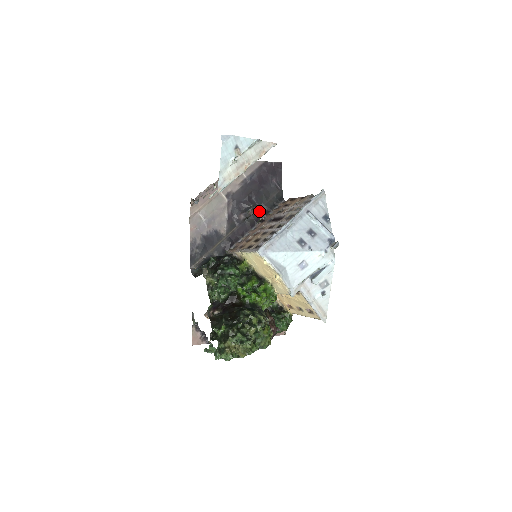
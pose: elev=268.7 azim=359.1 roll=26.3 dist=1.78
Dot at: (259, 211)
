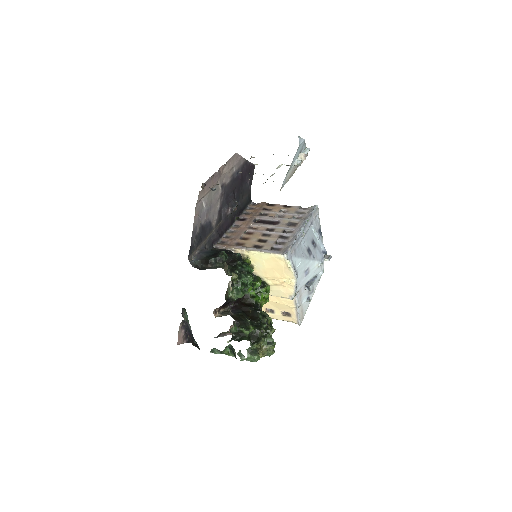
Dot at: (237, 208)
